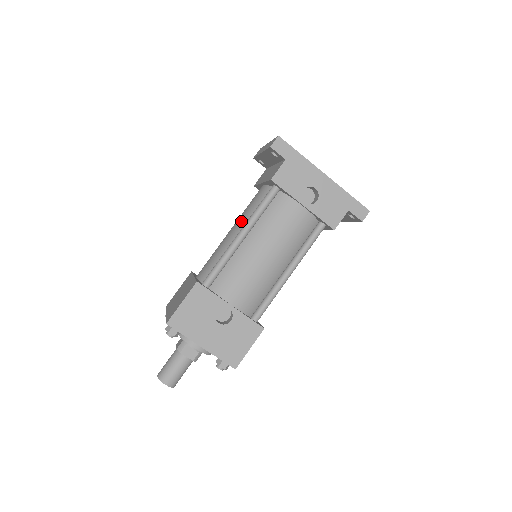
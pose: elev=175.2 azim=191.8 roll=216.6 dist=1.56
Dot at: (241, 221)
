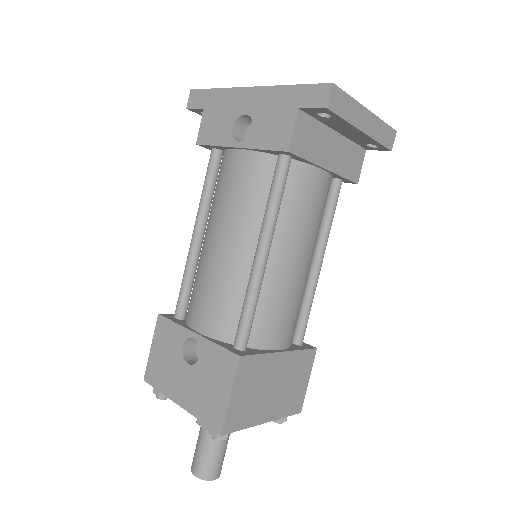
Dot at: occluded
